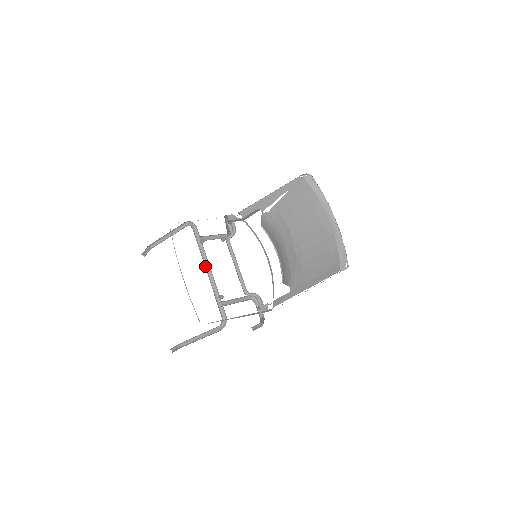
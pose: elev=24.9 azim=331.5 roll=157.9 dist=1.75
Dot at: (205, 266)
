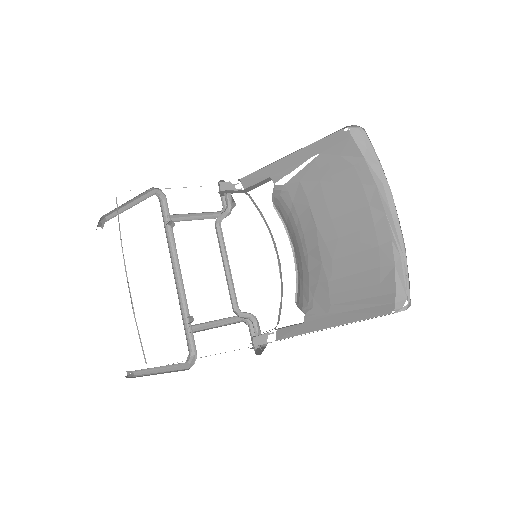
Dot at: (173, 264)
